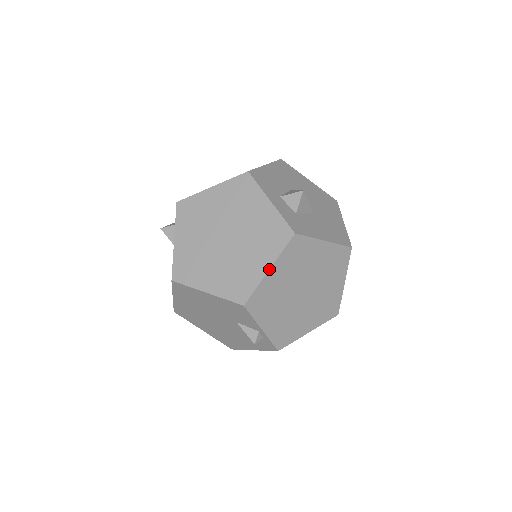
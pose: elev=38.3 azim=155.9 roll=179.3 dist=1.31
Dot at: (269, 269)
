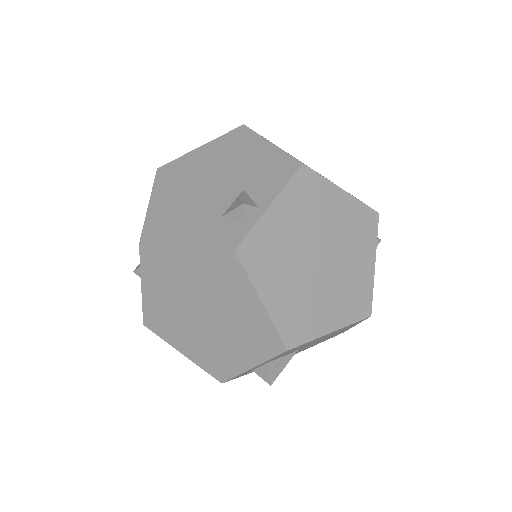
Dot at: occluded
